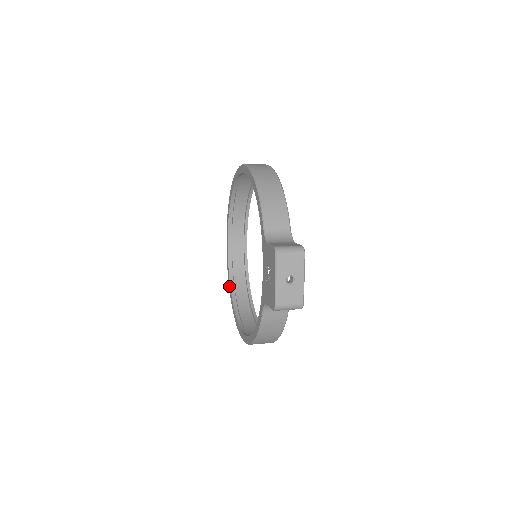
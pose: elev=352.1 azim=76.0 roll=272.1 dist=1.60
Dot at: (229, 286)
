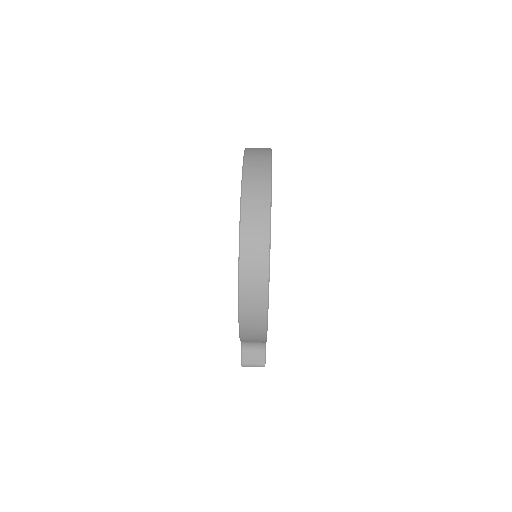
Dot at: occluded
